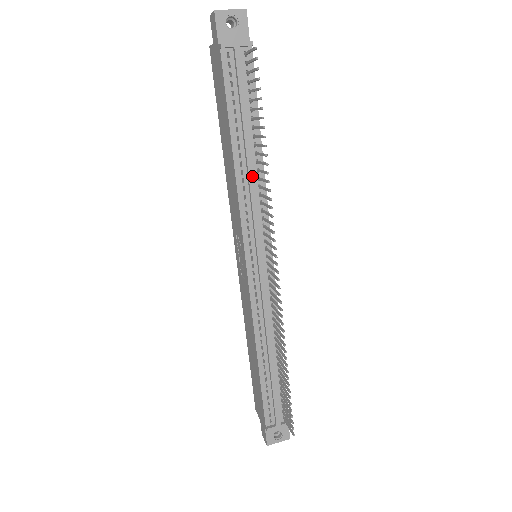
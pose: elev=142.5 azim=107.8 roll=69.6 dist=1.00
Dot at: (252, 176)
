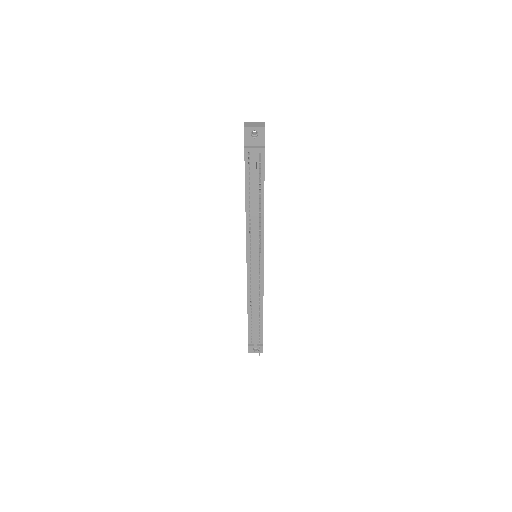
Dot at: (255, 219)
